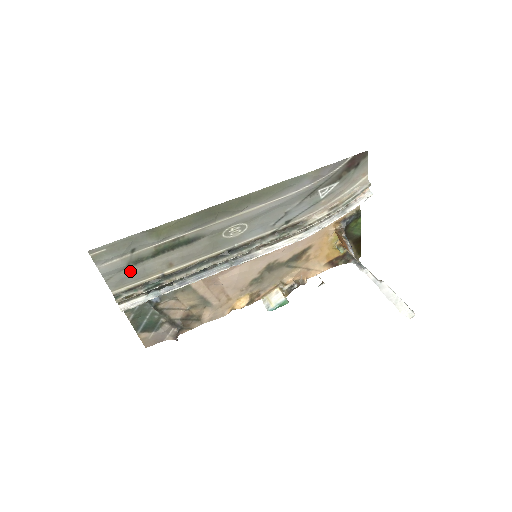
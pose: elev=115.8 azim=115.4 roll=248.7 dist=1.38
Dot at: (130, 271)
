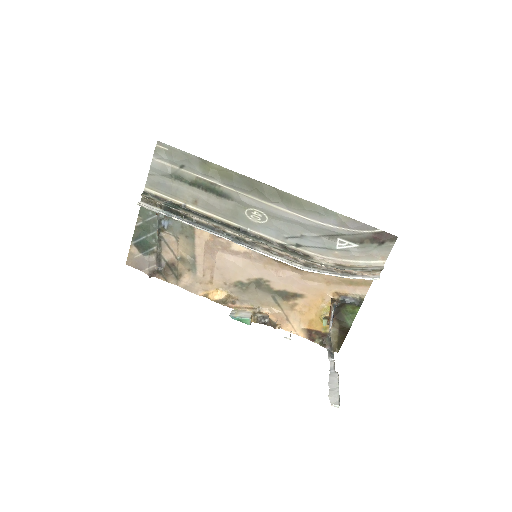
Dot at: (168, 182)
